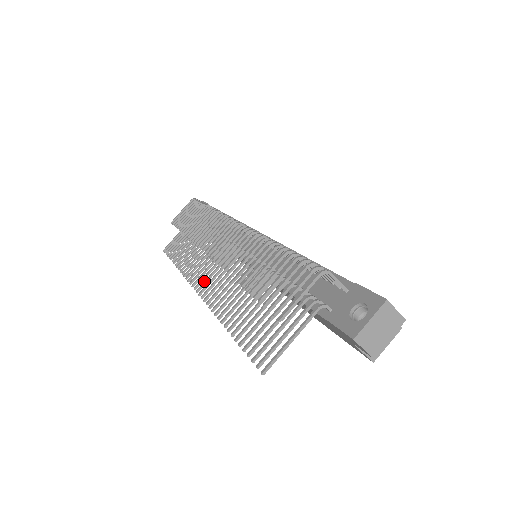
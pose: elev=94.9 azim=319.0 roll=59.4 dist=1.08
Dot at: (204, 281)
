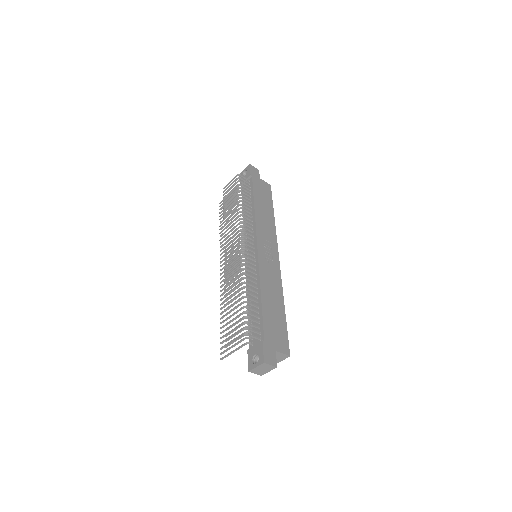
Dot at: (224, 266)
